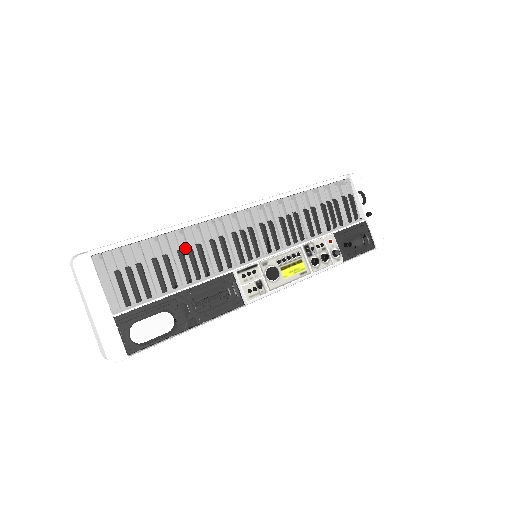
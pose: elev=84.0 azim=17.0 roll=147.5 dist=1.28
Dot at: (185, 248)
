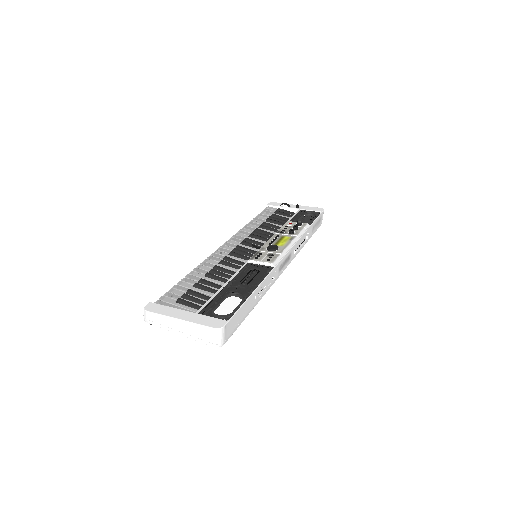
Dot at: occluded
